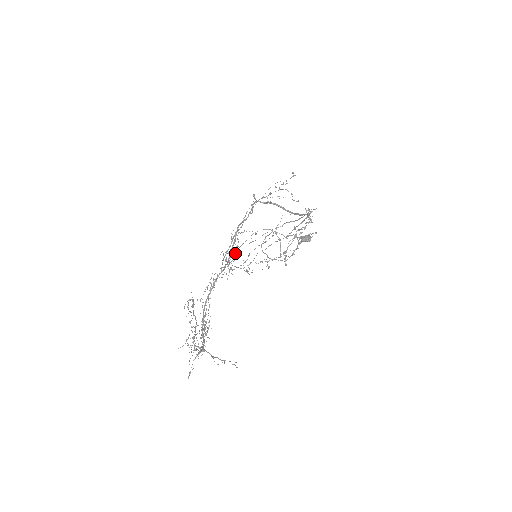
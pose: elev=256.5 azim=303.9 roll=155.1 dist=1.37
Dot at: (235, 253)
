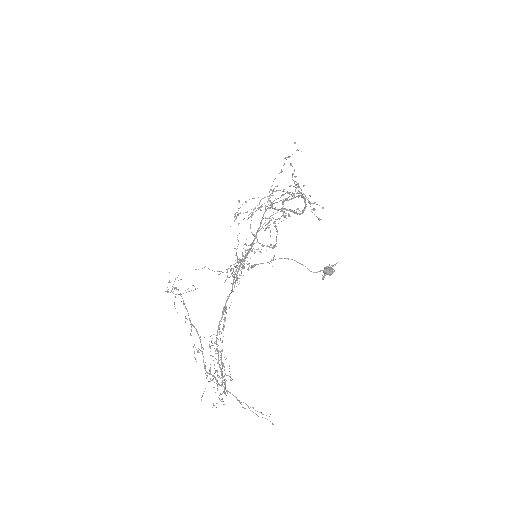
Dot at: (244, 267)
